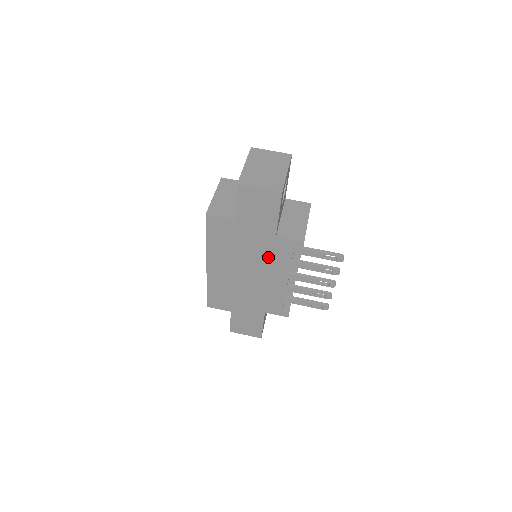
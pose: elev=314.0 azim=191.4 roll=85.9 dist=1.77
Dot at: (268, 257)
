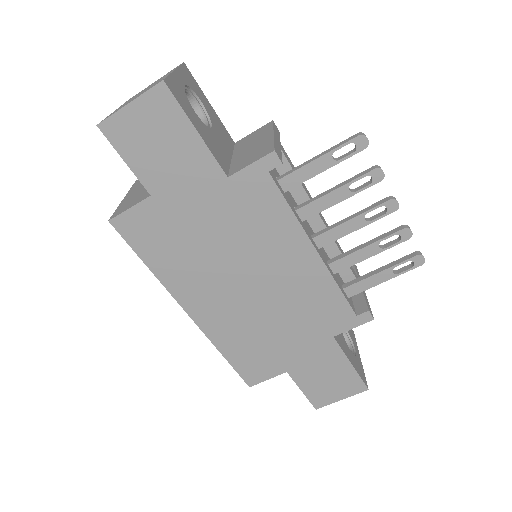
Dot at: (250, 226)
